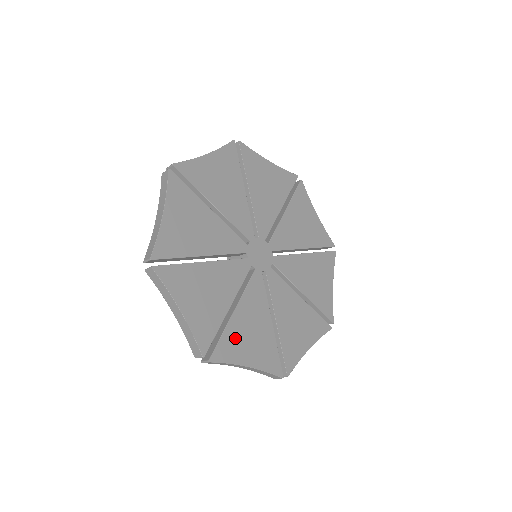
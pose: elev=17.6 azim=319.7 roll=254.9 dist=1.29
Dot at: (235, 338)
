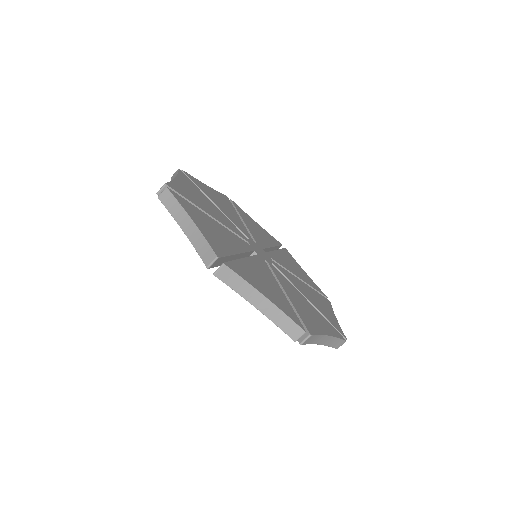
Dot at: (199, 214)
